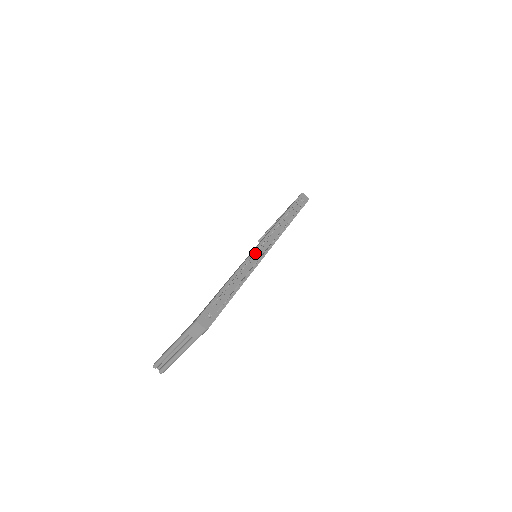
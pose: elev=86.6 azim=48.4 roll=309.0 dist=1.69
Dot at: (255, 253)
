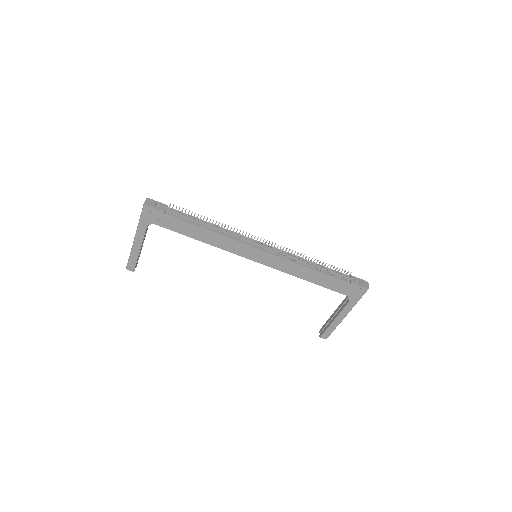
Dot at: occluded
